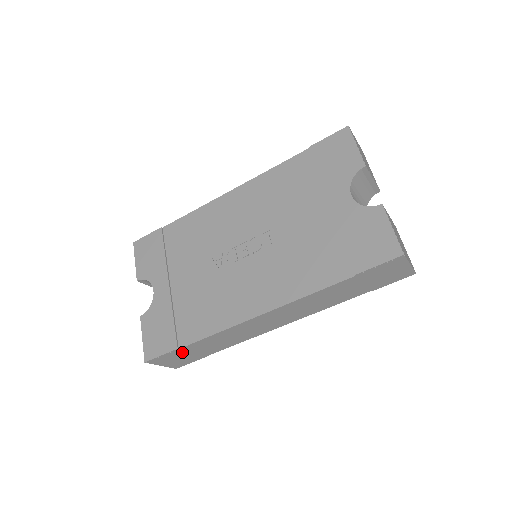
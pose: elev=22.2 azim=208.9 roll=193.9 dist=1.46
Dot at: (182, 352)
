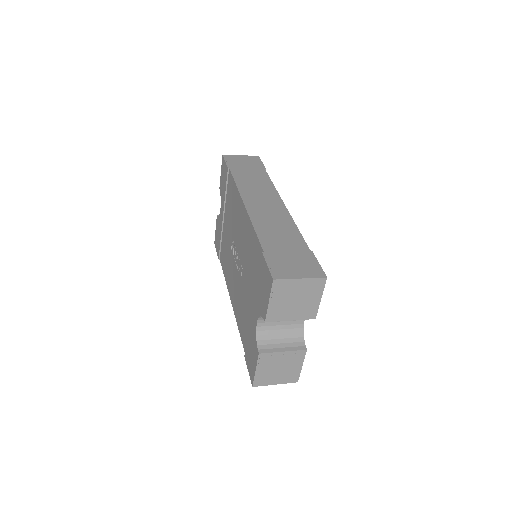
Dot at: occluded
